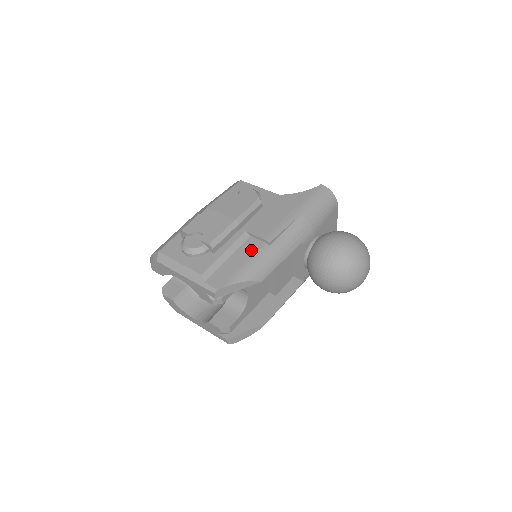
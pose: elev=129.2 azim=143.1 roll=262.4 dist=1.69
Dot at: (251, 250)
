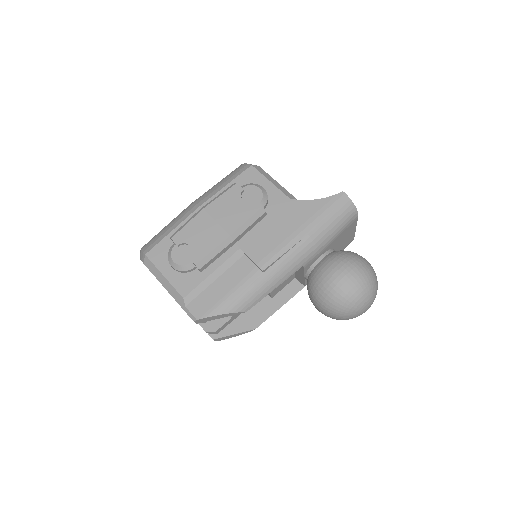
Dot at: (241, 275)
